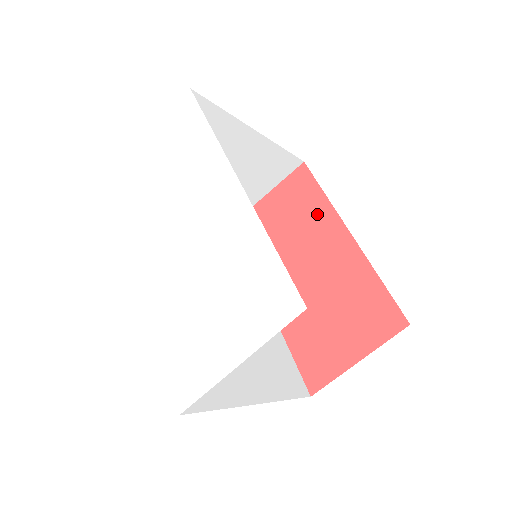
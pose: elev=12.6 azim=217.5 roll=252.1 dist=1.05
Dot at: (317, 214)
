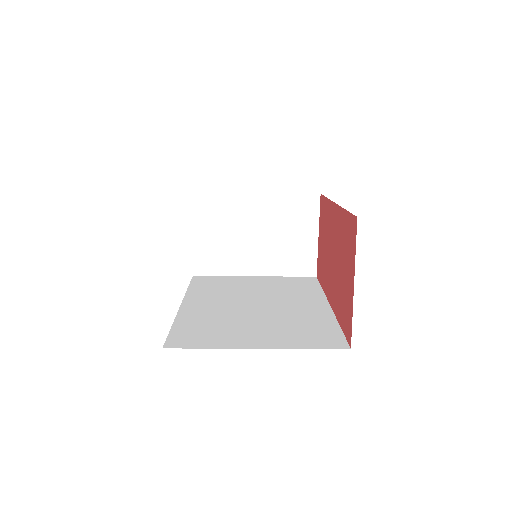
Dot at: (328, 214)
